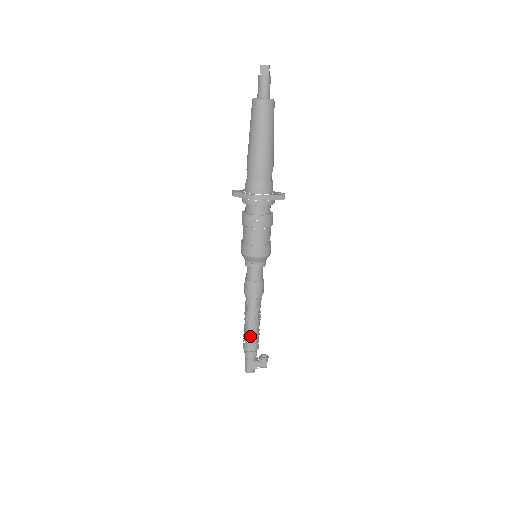
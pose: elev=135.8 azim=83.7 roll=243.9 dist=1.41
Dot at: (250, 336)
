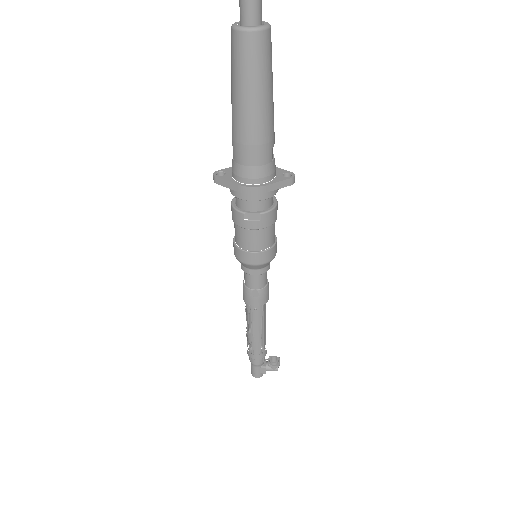
Dot at: (255, 345)
